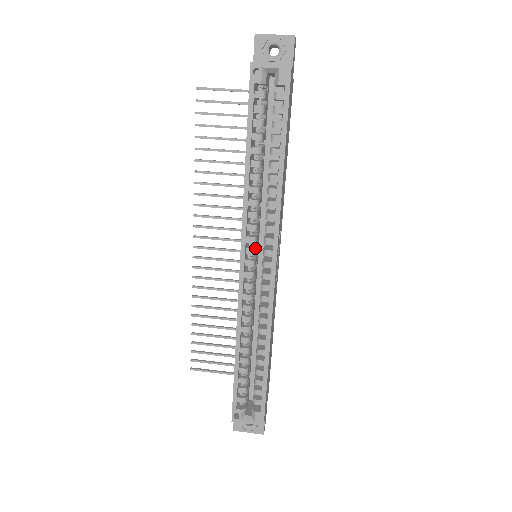
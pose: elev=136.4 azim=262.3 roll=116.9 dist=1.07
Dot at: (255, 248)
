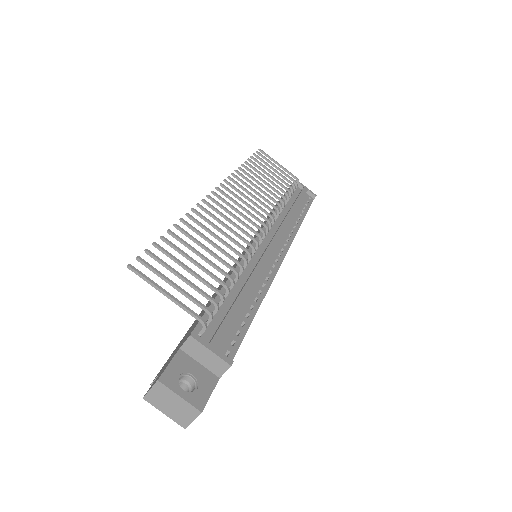
Dot at: occluded
